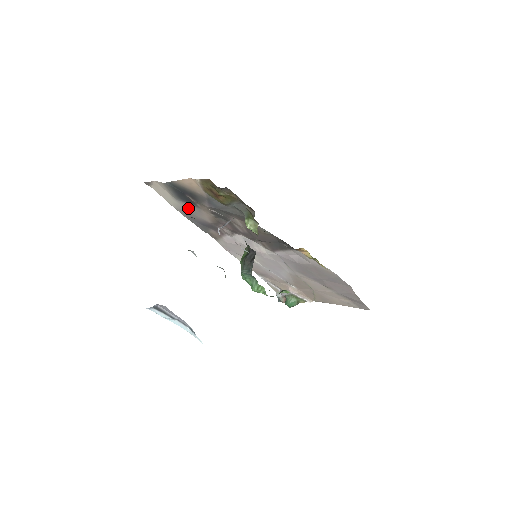
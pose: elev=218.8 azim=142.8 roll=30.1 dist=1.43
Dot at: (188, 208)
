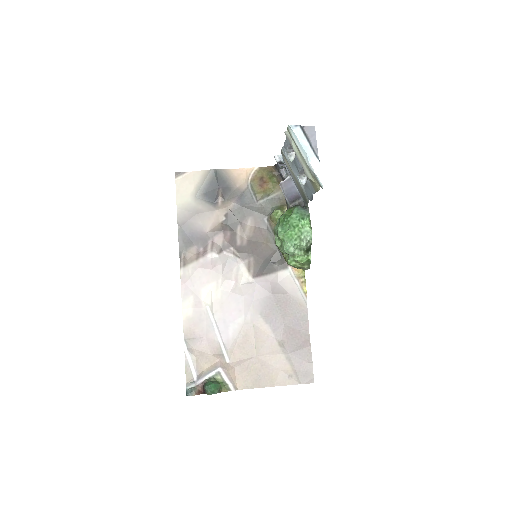
Dot at: (200, 208)
